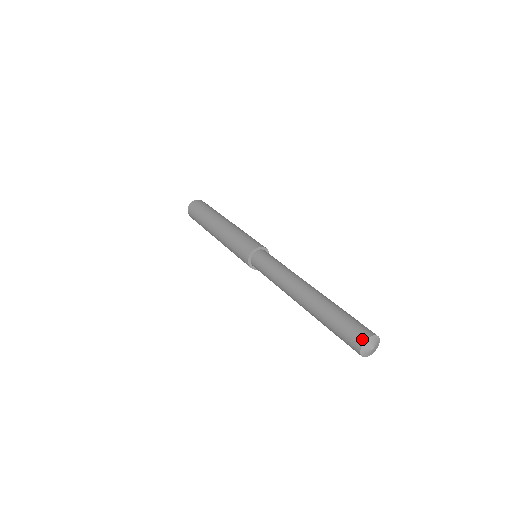
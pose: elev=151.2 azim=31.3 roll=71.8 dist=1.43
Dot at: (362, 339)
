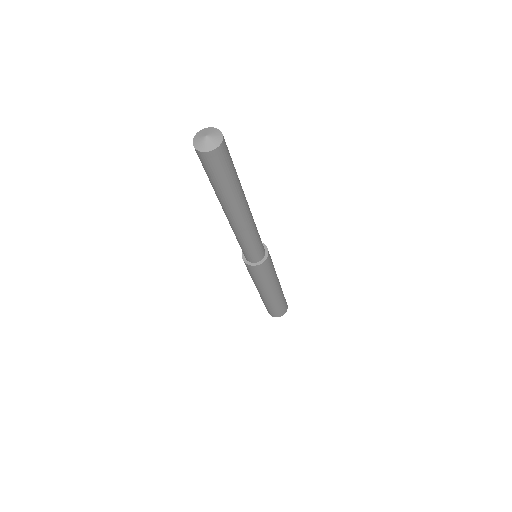
Dot at: (199, 135)
